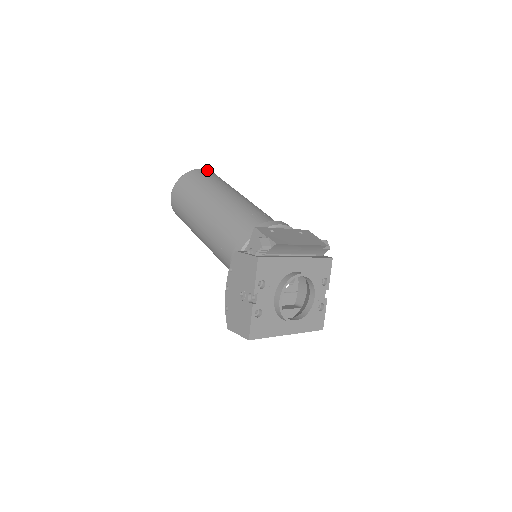
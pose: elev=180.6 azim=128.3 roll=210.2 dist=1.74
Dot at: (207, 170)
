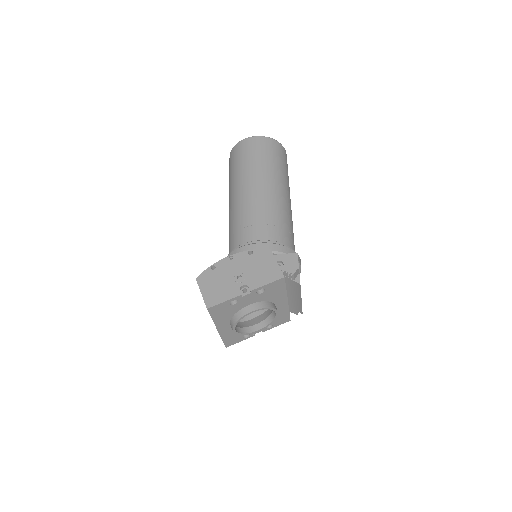
Dot at: occluded
